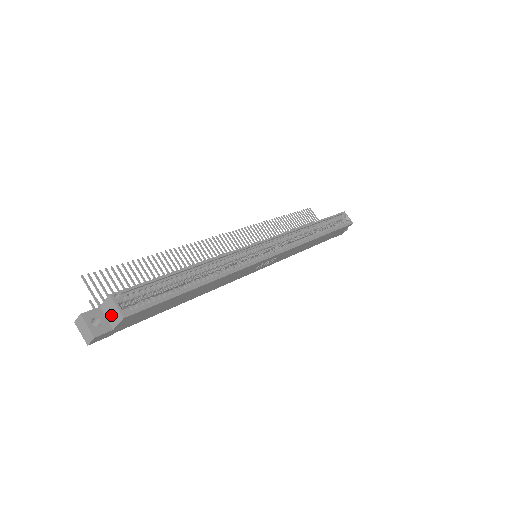
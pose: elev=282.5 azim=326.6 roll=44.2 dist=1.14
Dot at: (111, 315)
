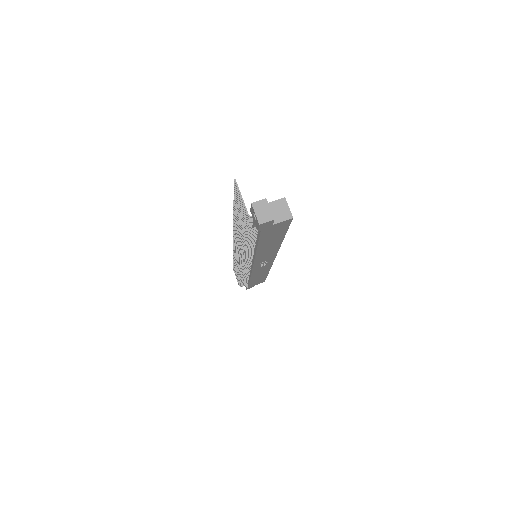
Dot at: (277, 213)
